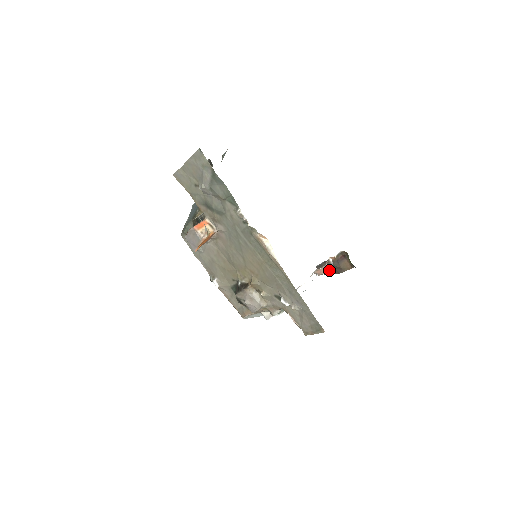
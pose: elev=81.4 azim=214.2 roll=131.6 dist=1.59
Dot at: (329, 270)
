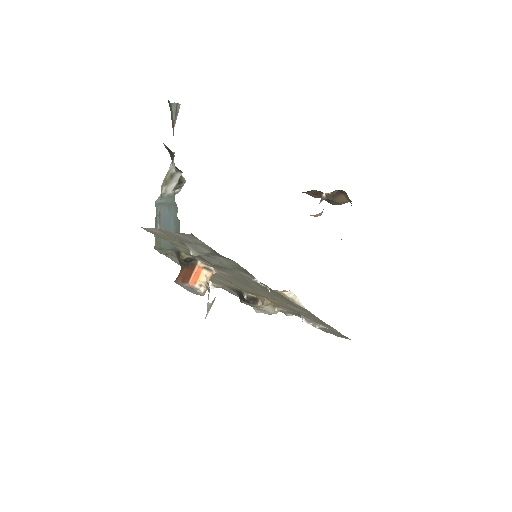
Dot at: (318, 195)
